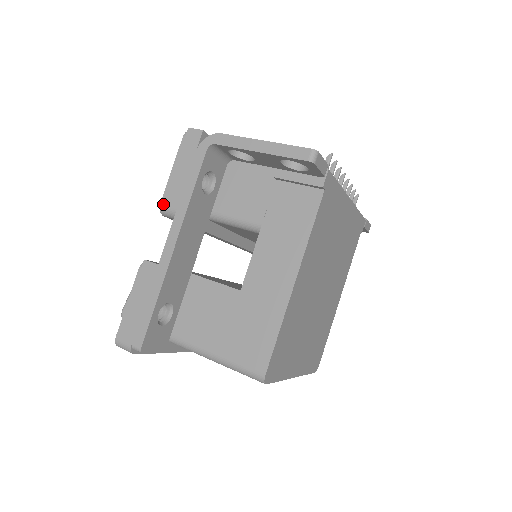
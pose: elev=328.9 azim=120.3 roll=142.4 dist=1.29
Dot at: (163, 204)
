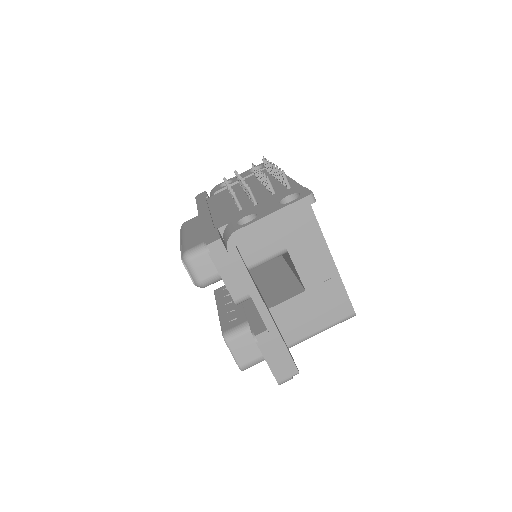
Dot at: (236, 300)
